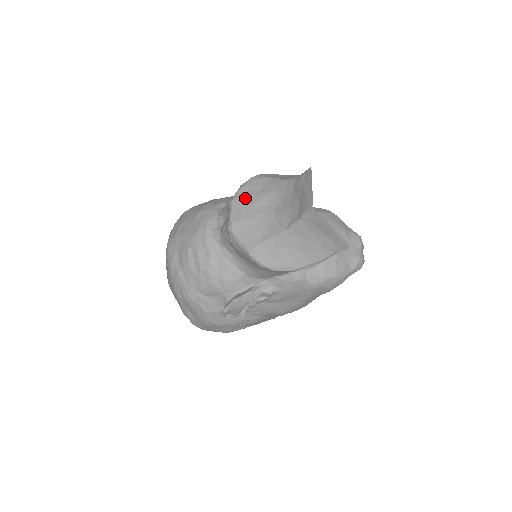
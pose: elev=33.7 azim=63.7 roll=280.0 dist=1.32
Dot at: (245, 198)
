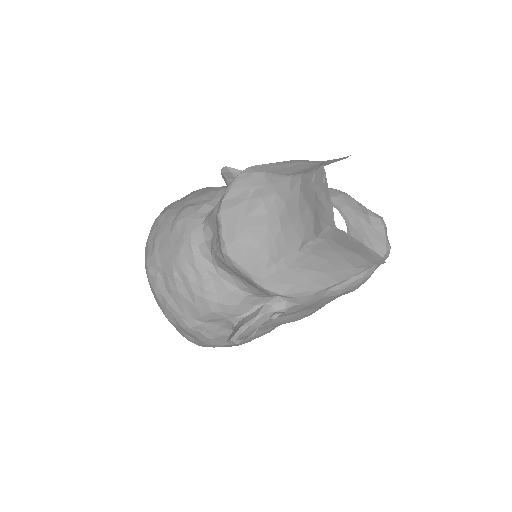
Dot at: (236, 206)
